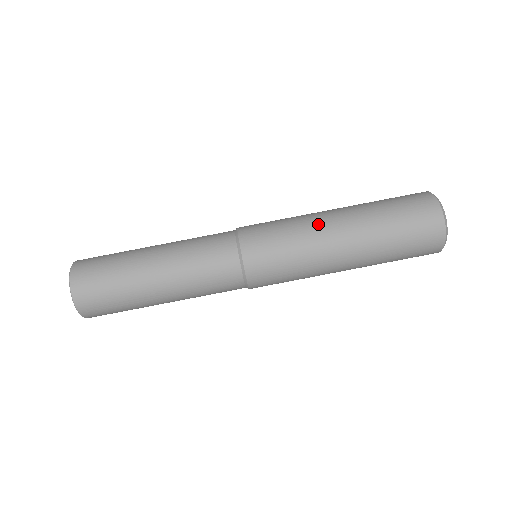
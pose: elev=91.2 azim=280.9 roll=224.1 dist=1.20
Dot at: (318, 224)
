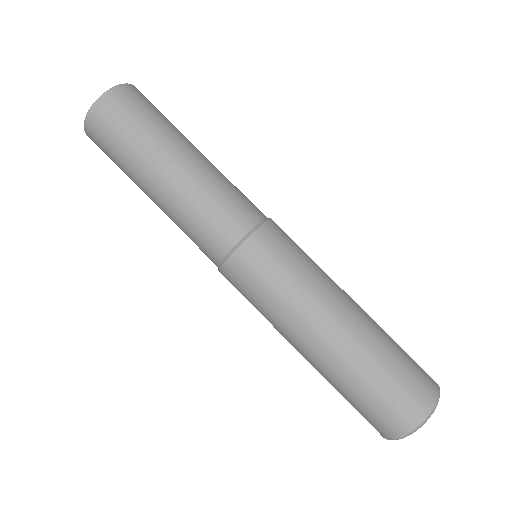
Dot at: (335, 286)
